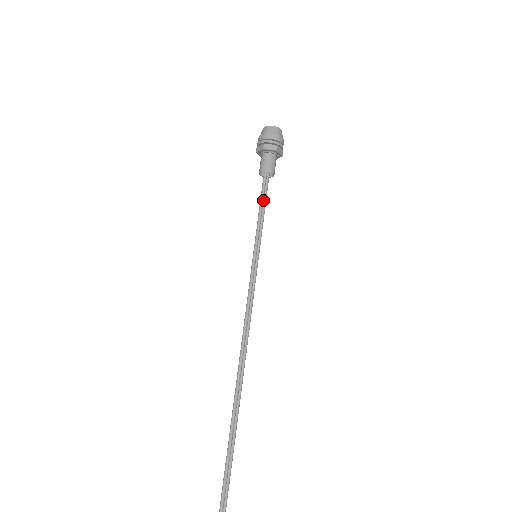
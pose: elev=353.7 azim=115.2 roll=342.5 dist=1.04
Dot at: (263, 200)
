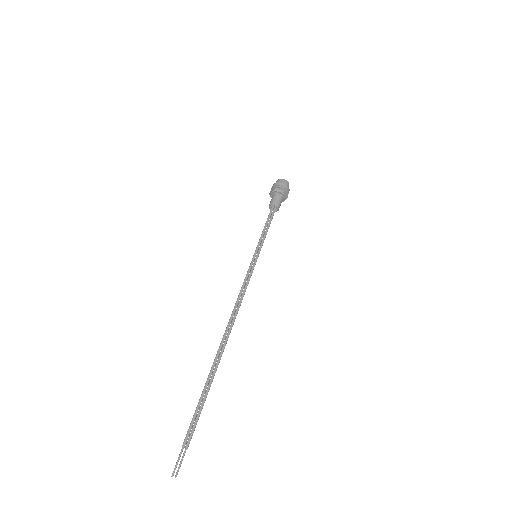
Dot at: occluded
